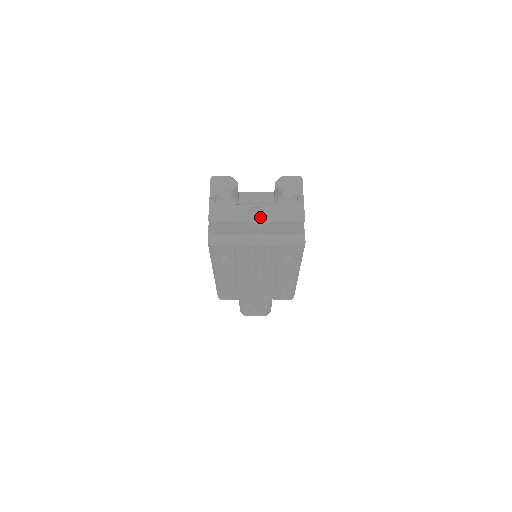
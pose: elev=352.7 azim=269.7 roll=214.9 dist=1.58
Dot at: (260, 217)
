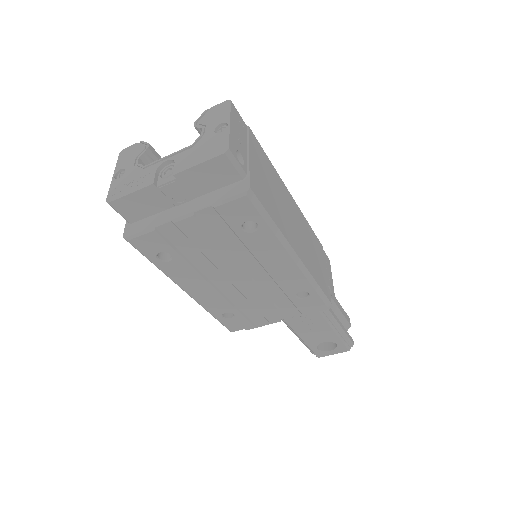
Dot at: (172, 173)
